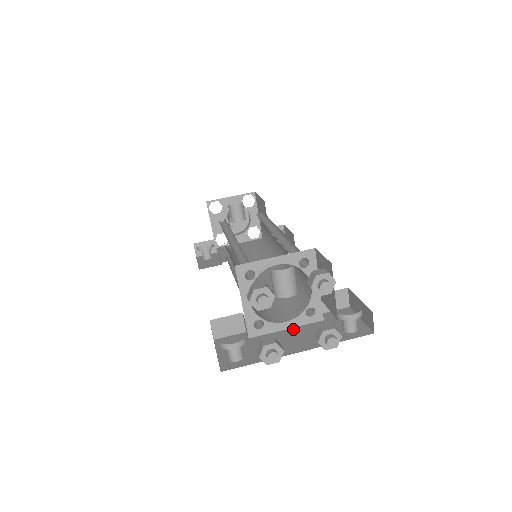
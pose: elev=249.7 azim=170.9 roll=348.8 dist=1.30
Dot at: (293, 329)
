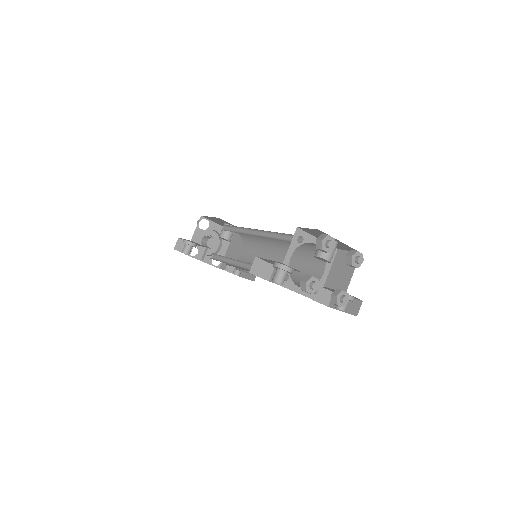
Dot at: (302, 294)
